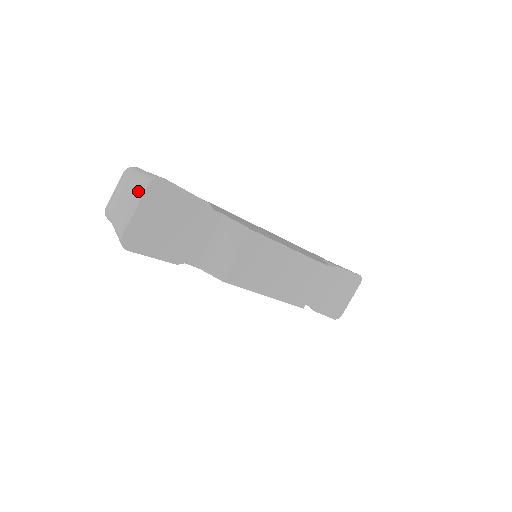
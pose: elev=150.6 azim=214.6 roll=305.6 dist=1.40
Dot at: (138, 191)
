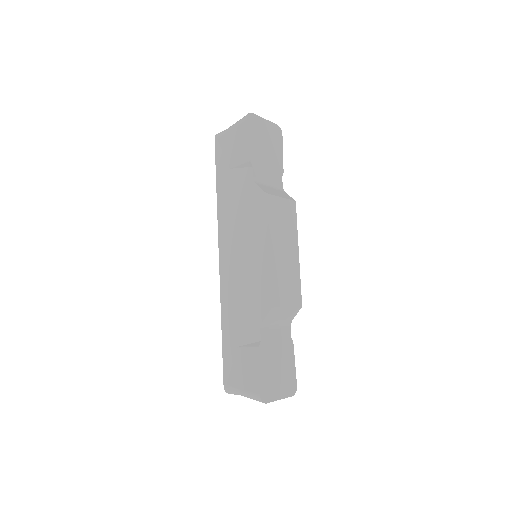
Dot at: occluded
